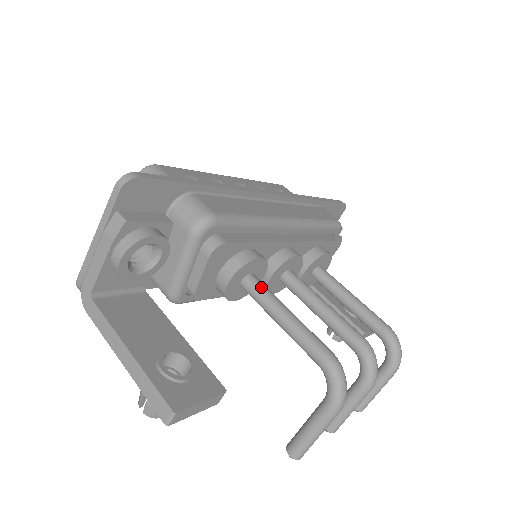
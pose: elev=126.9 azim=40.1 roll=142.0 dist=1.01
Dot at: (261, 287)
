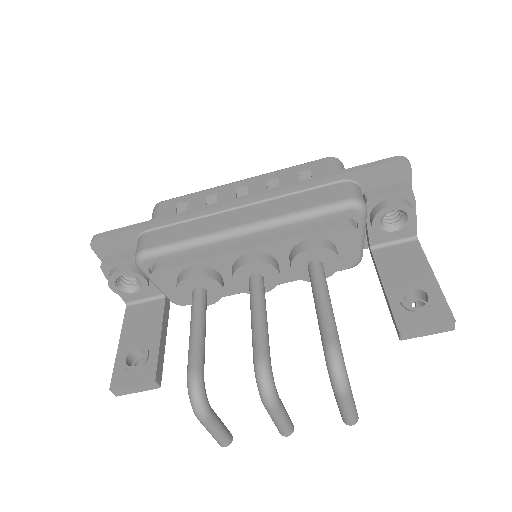
Dot at: (193, 301)
